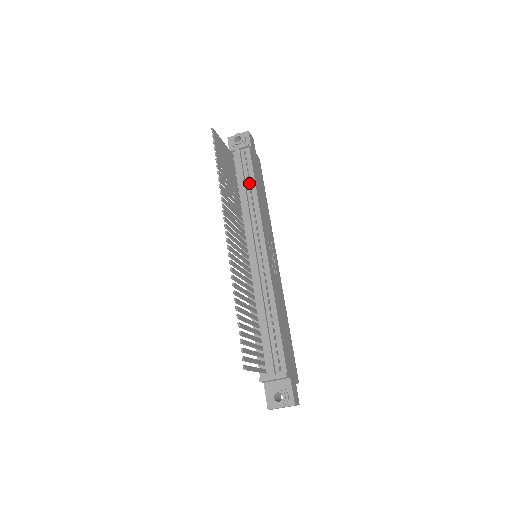
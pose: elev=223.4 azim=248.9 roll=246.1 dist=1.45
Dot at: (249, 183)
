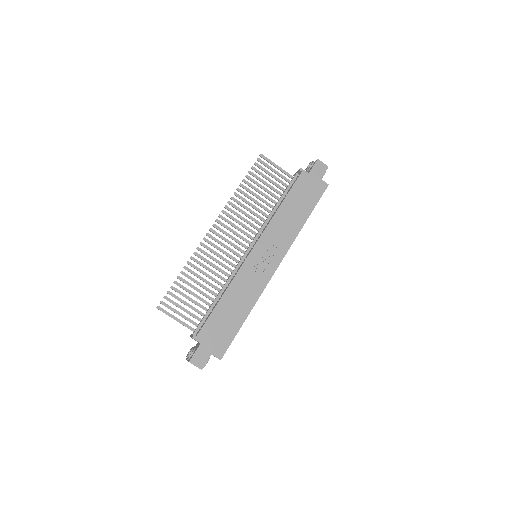
Dot at: (283, 199)
